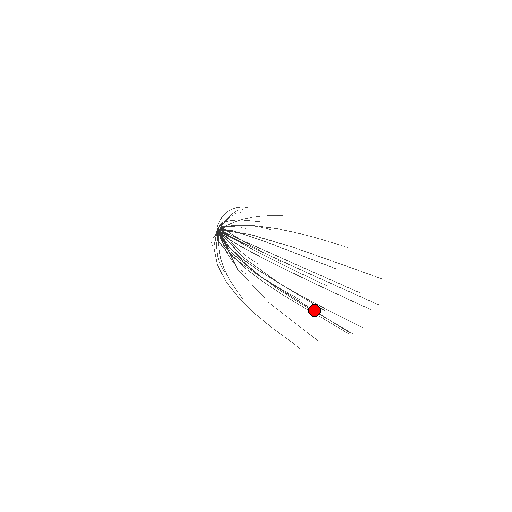
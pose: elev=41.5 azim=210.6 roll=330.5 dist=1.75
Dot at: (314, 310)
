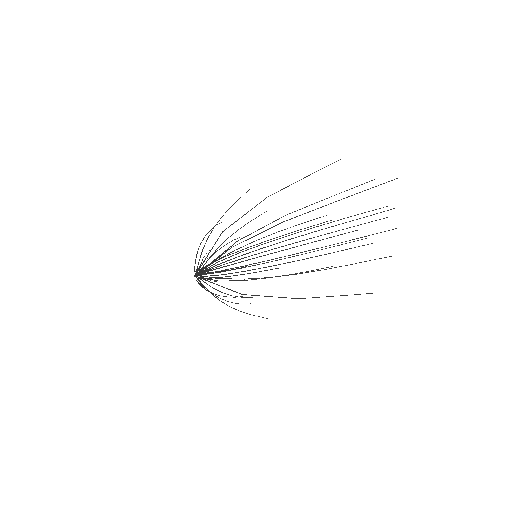
Dot at: (354, 194)
